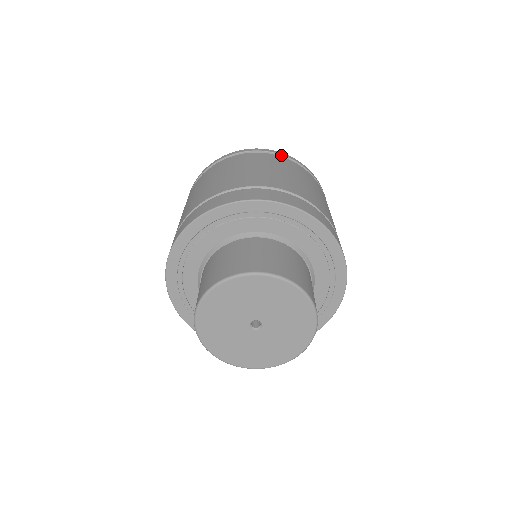
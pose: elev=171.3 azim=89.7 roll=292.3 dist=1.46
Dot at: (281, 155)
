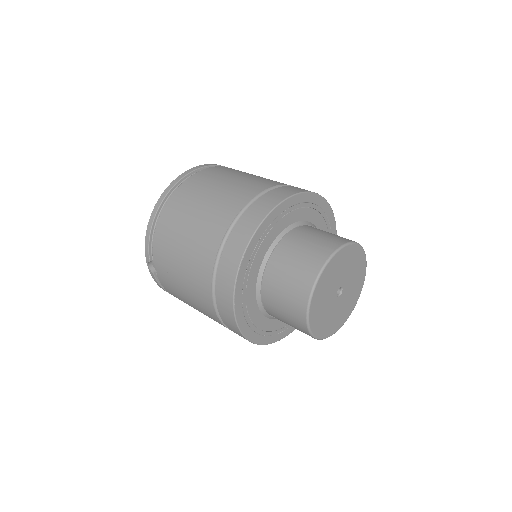
Dot at: (213, 166)
